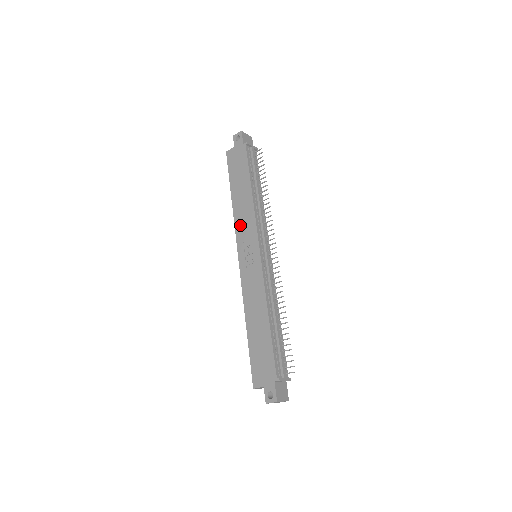
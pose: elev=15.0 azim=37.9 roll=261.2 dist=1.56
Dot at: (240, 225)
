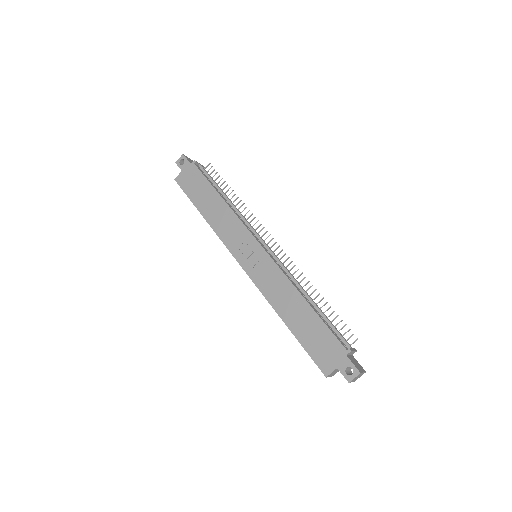
Dot at: (226, 234)
